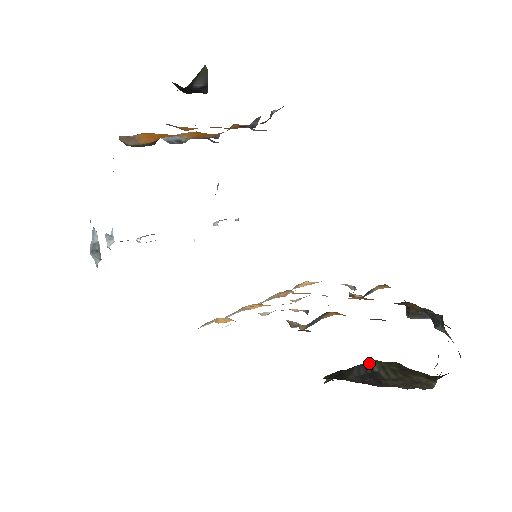
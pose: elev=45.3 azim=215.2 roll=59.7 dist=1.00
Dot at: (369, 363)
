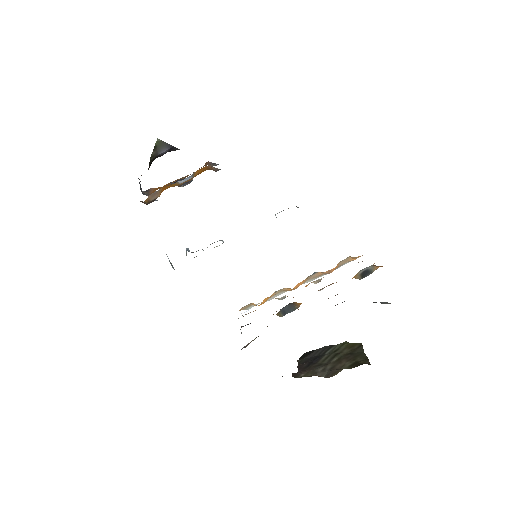
Dot at: (332, 345)
